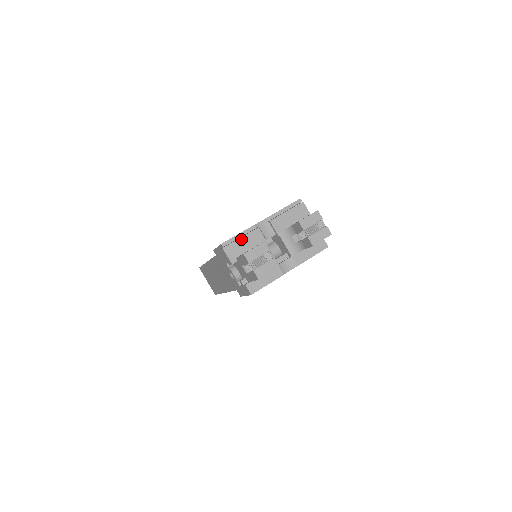
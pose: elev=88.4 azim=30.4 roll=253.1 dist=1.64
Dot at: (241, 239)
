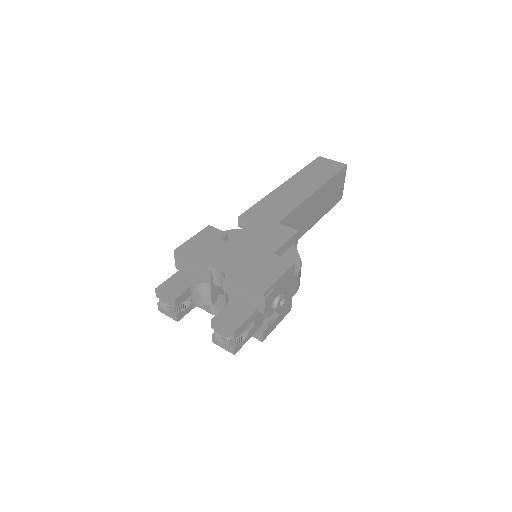
Dot at: (191, 263)
